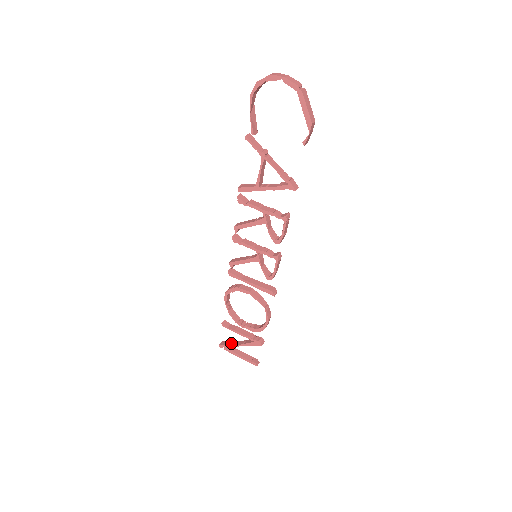
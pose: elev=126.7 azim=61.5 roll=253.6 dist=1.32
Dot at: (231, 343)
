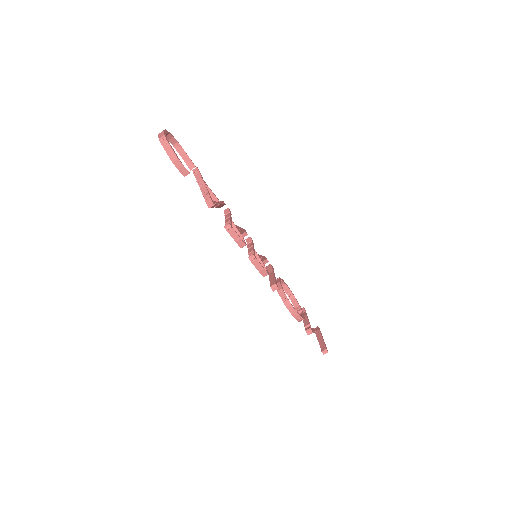
Dot at: occluded
